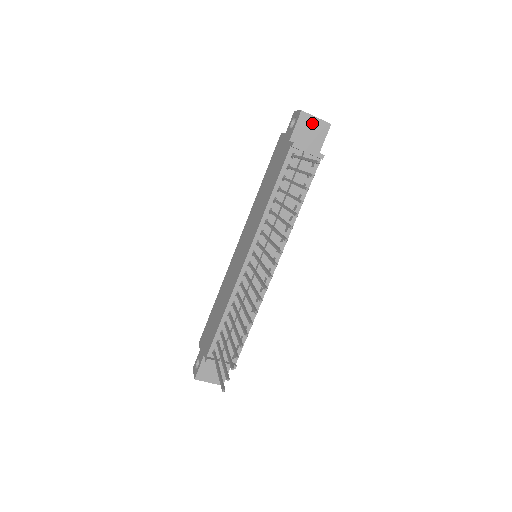
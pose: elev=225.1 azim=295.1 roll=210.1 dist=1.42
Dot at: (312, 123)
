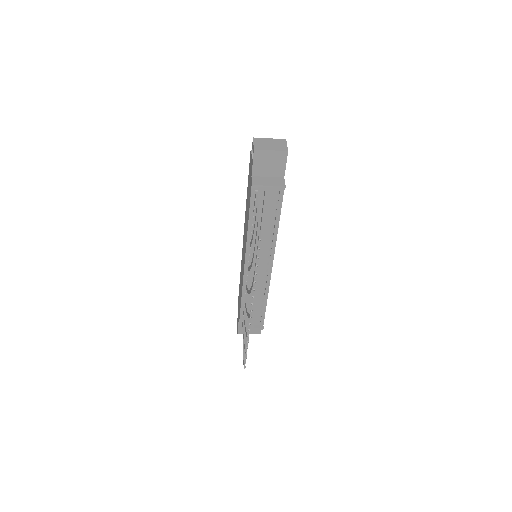
Dot at: (268, 156)
